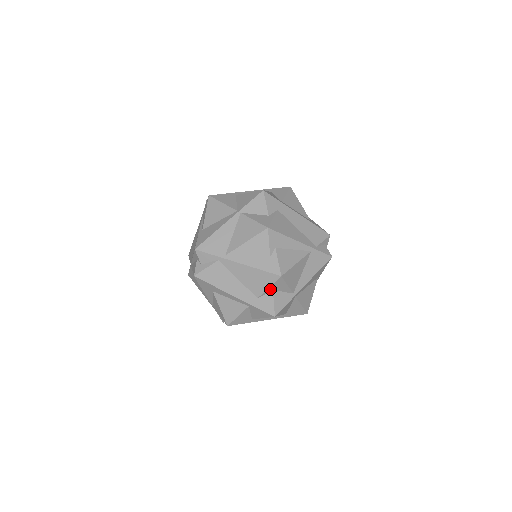
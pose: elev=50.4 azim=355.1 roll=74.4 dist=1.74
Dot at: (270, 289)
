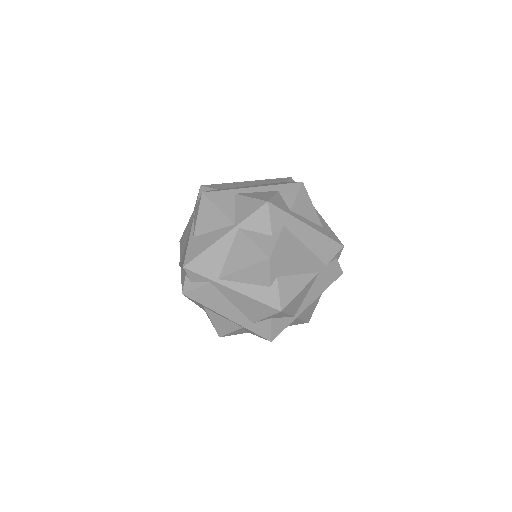
Dot at: (268, 318)
